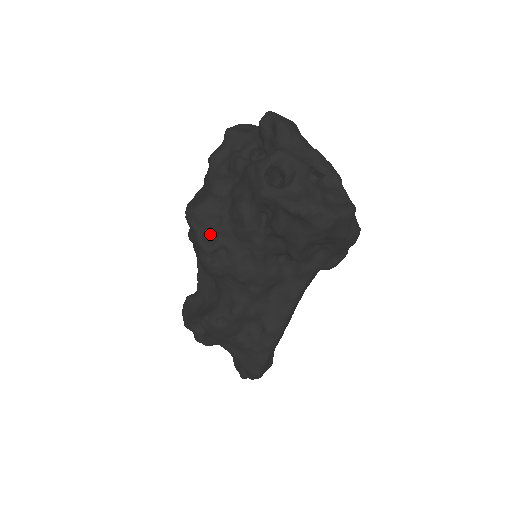
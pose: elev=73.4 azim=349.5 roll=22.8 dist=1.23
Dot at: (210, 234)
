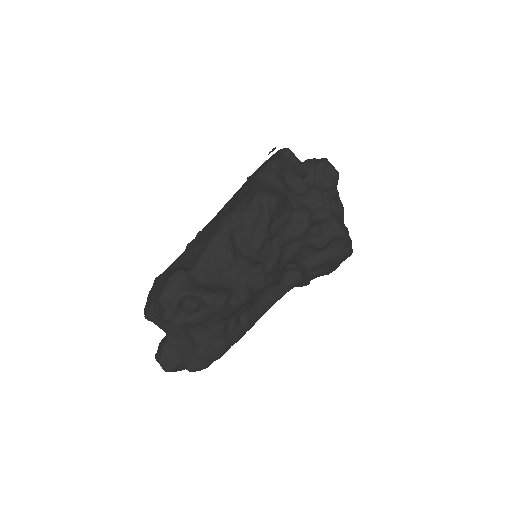
Dot at: (272, 223)
